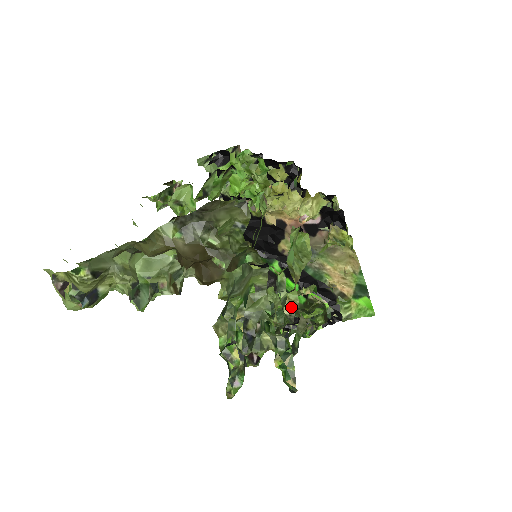
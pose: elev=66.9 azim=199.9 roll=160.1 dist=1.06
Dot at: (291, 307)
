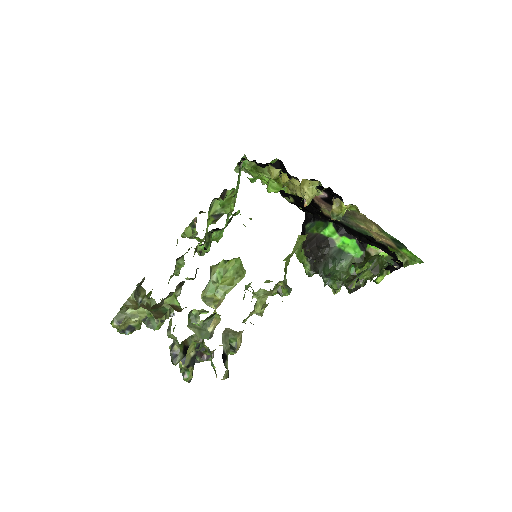
Dot at: (214, 326)
